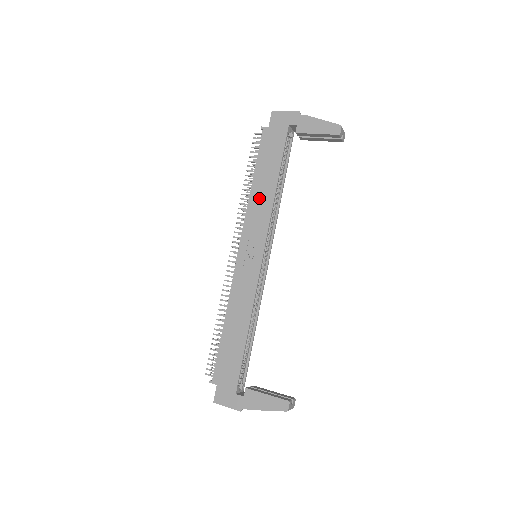
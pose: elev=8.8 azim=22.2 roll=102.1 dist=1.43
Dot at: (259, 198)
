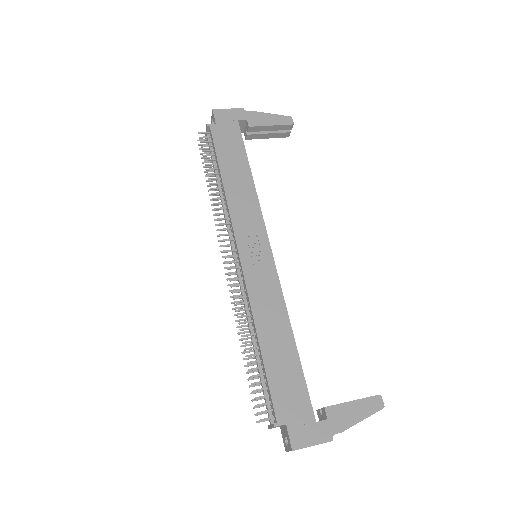
Dot at: (238, 192)
